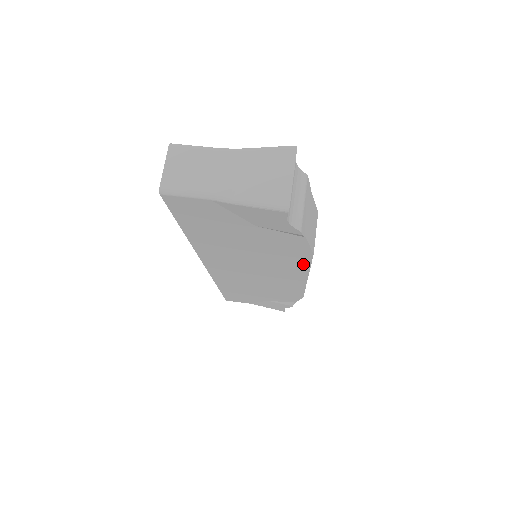
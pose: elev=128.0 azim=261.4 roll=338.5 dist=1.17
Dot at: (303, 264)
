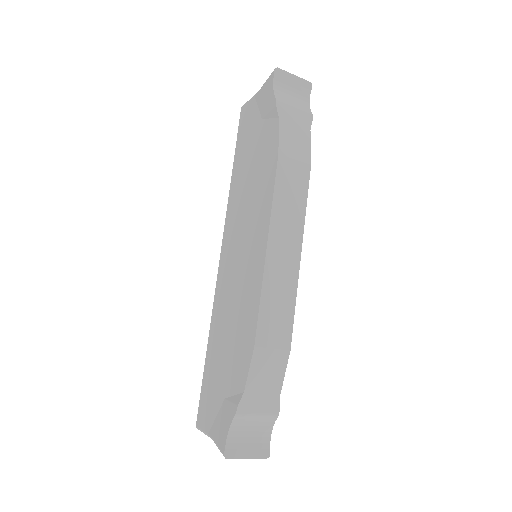
Dot at: (271, 190)
